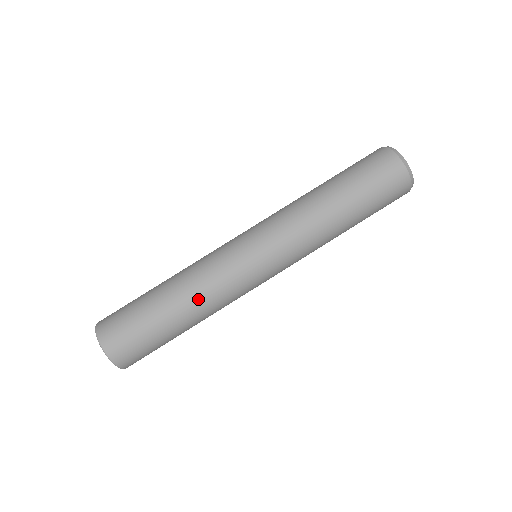
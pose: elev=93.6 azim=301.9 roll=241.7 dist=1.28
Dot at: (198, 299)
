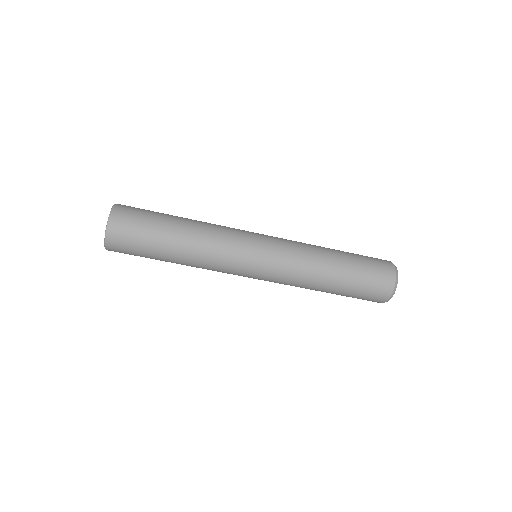
Dot at: (197, 255)
